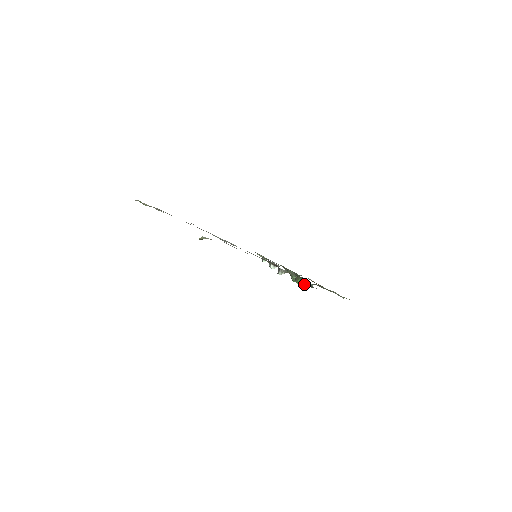
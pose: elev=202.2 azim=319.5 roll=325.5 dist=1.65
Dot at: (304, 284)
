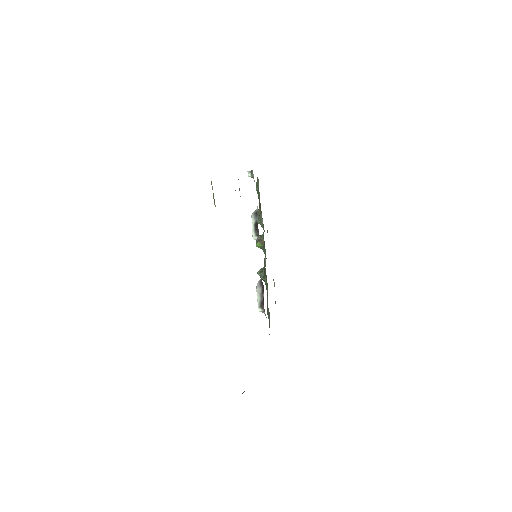
Dot at: (263, 278)
